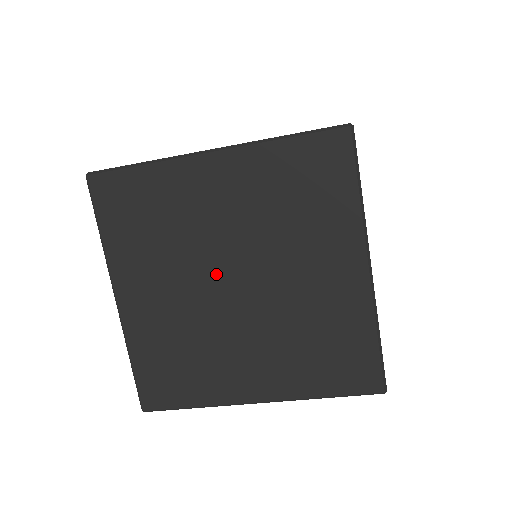
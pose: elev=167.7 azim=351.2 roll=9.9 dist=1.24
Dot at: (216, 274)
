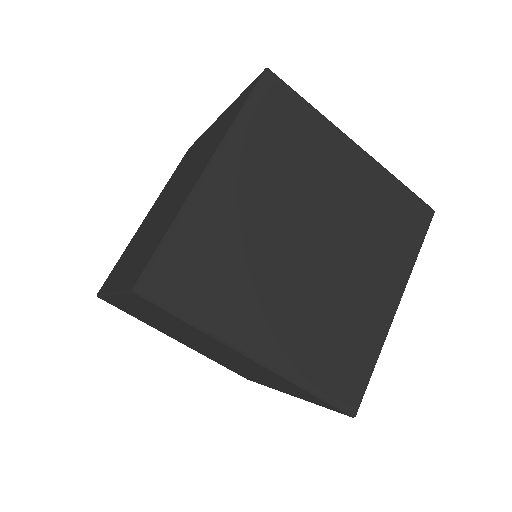
Dot at: (296, 252)
